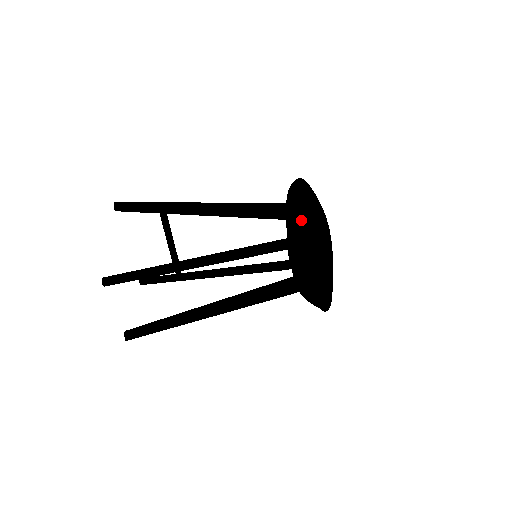
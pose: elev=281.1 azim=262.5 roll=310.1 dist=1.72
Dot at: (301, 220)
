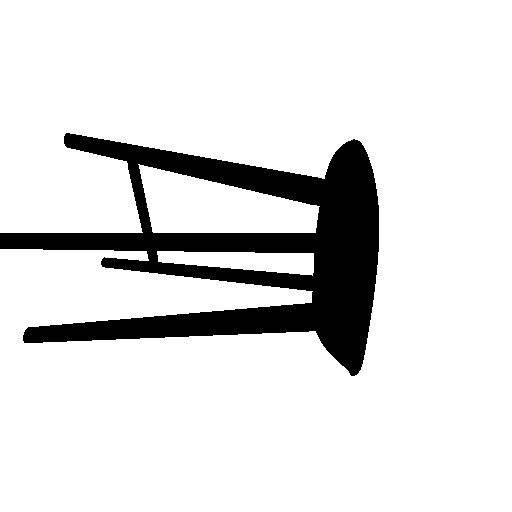
Dot at: (333, 204)
